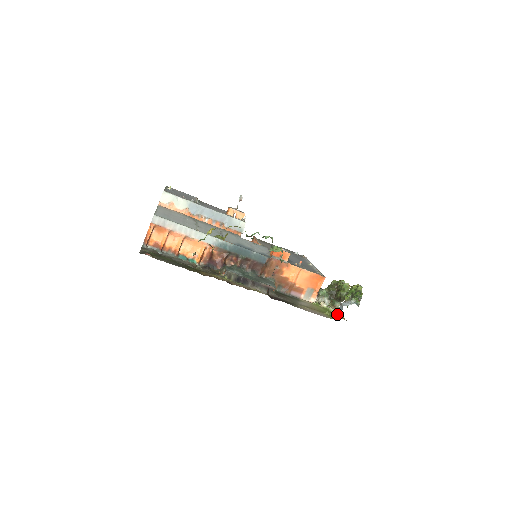
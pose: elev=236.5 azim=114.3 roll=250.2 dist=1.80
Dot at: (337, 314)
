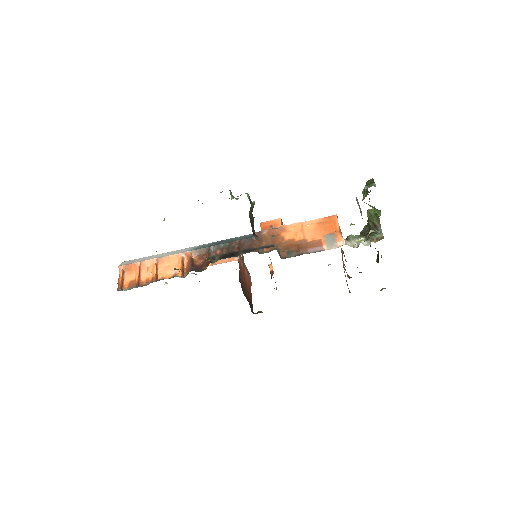
Dot at: occluded
